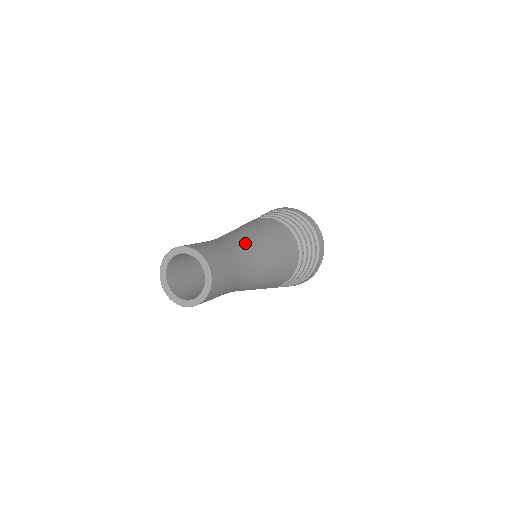
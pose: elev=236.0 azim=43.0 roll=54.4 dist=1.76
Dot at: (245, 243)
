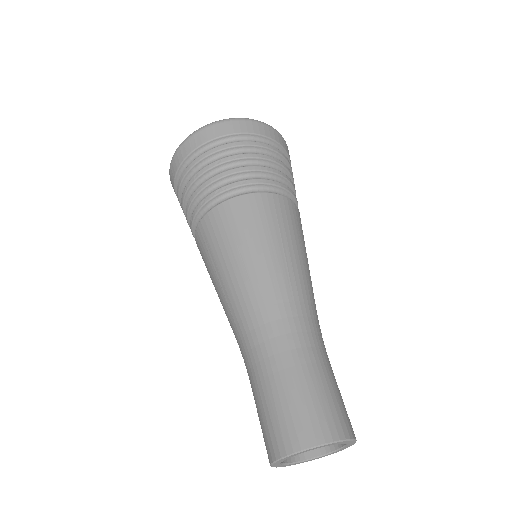
Dot at: (301, 312)
